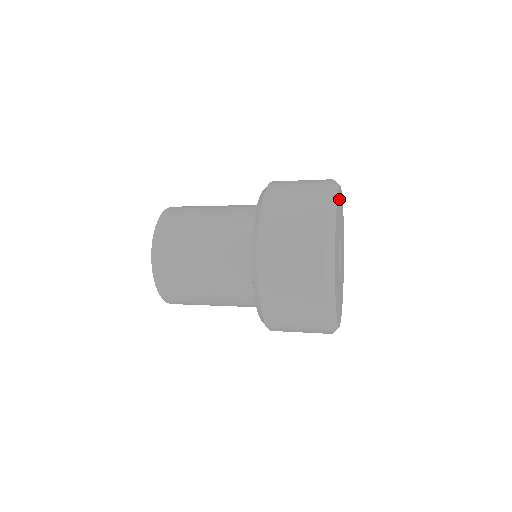
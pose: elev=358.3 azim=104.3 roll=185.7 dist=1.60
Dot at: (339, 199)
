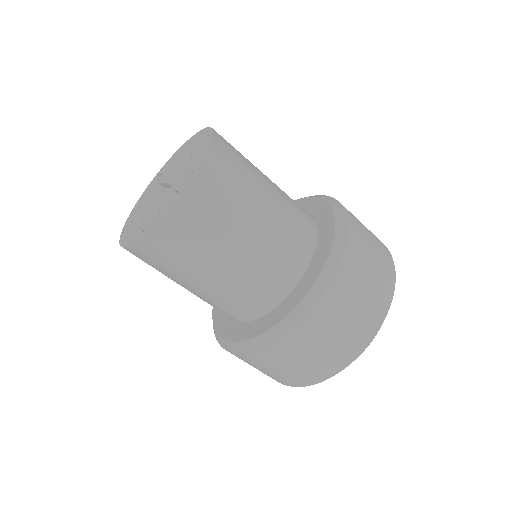
Dot at: occluded
